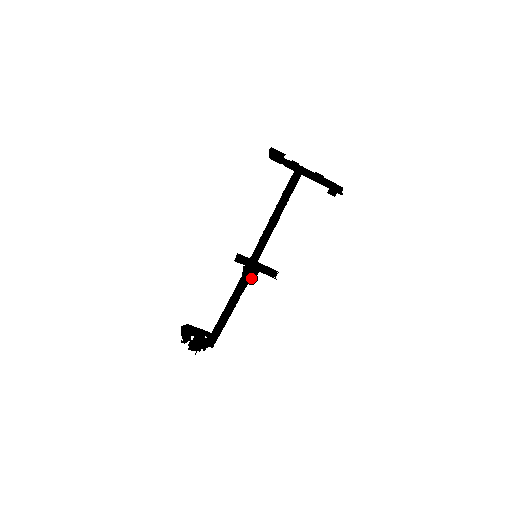
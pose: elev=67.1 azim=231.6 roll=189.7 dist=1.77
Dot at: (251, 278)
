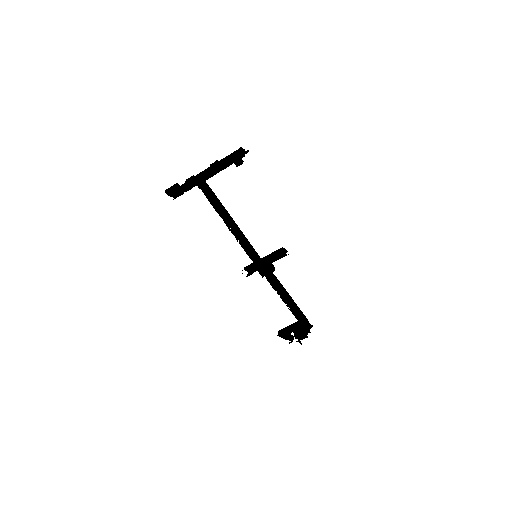
Dot at: occluded
